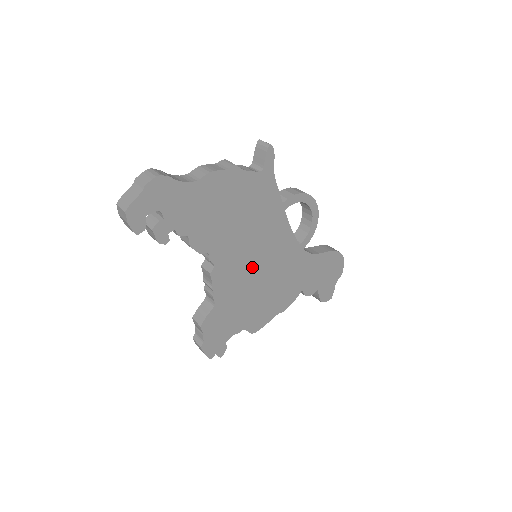
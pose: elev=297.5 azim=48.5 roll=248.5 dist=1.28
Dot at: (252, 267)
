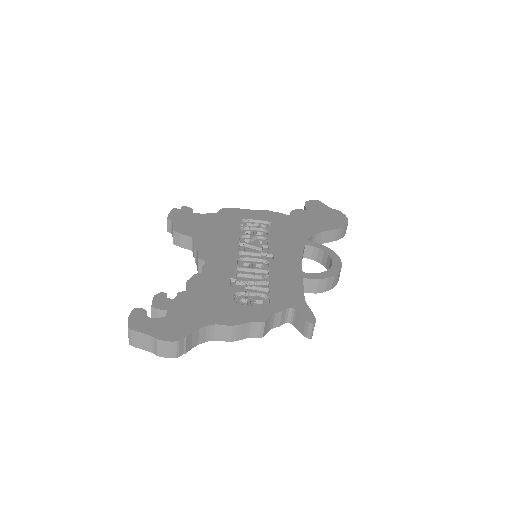
Dot at: occluded
